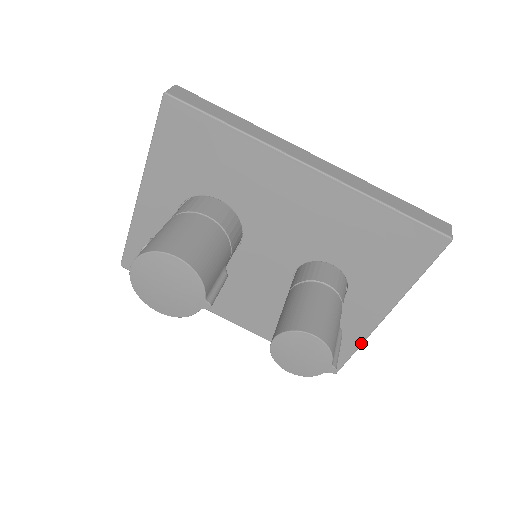
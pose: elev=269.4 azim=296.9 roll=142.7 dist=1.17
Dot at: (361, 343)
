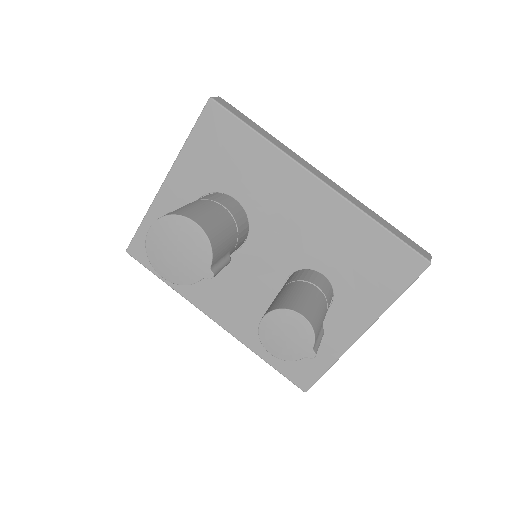
Dot at: (336, 360)
